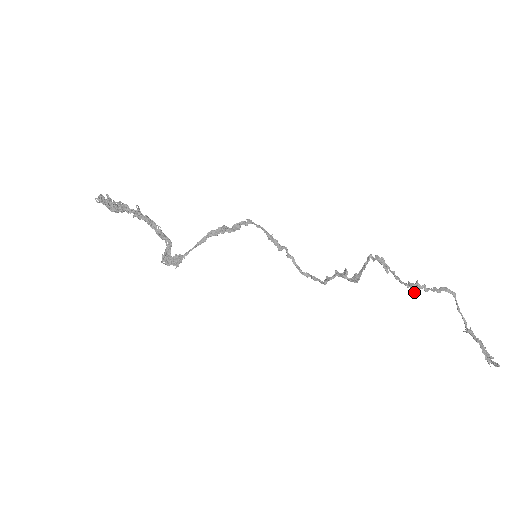
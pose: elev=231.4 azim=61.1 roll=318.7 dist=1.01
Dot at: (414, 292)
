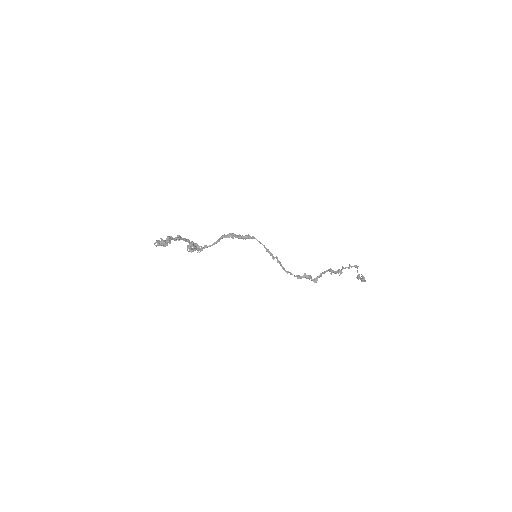
Dot at: (340, 274)
